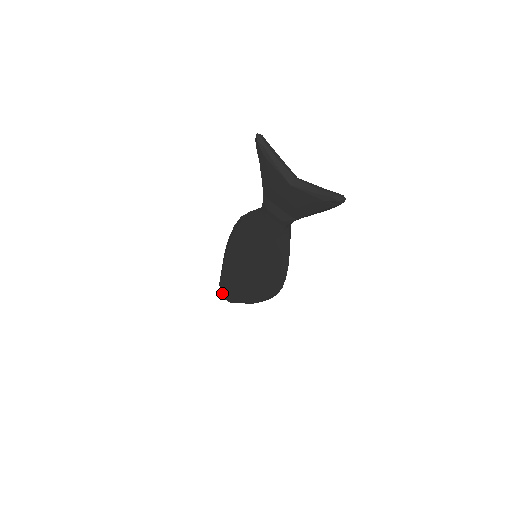
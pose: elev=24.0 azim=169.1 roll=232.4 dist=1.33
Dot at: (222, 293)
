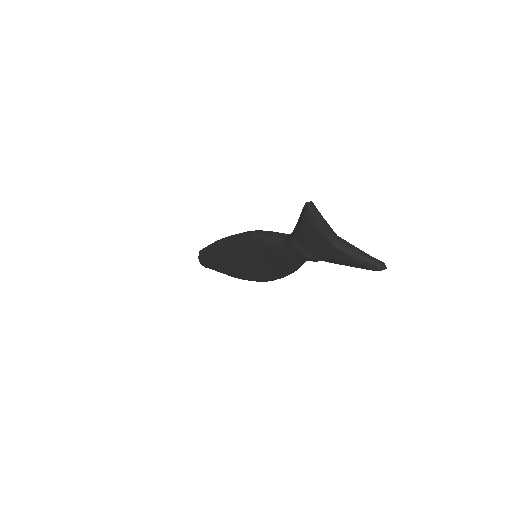
Dot at: (199, 261)
